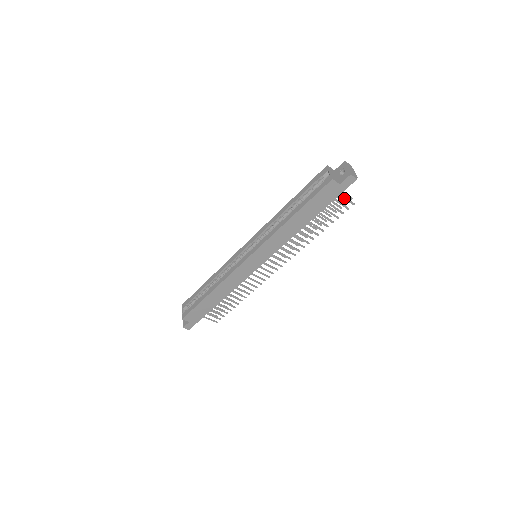
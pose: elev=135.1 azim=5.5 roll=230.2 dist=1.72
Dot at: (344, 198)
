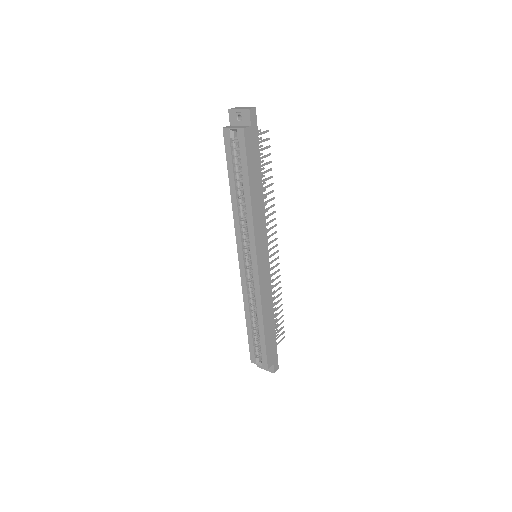
Dot at: (260, 134)
